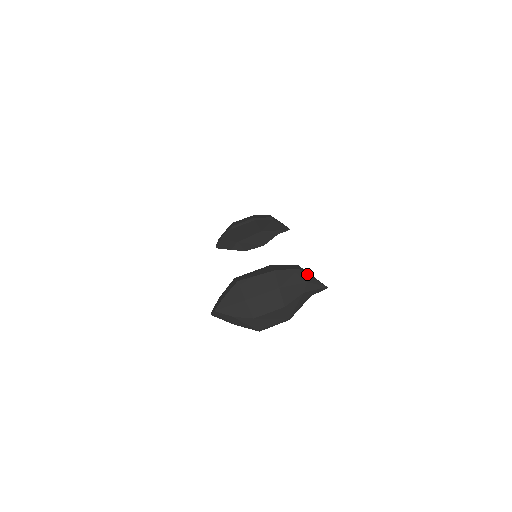
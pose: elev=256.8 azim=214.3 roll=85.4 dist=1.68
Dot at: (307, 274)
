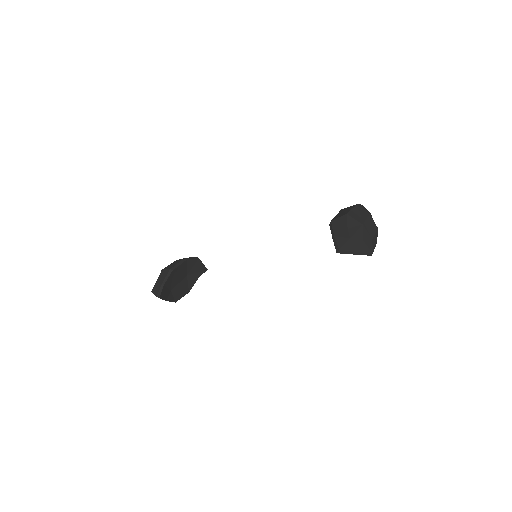
Dot at: occluded
